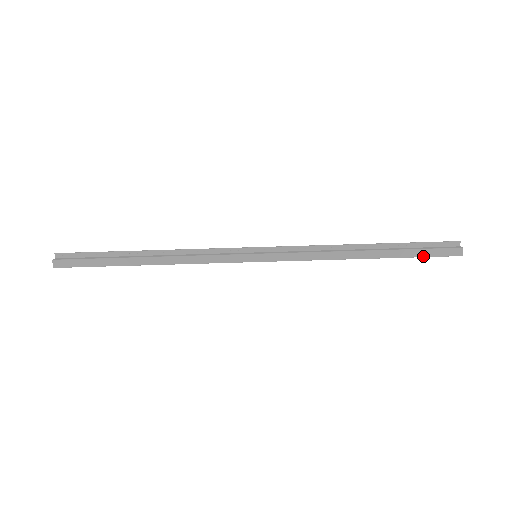
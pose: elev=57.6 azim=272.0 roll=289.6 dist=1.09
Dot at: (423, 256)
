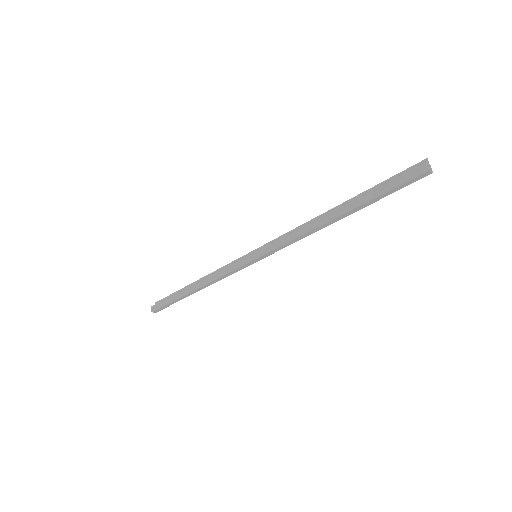
Dot at: (386, 191)
